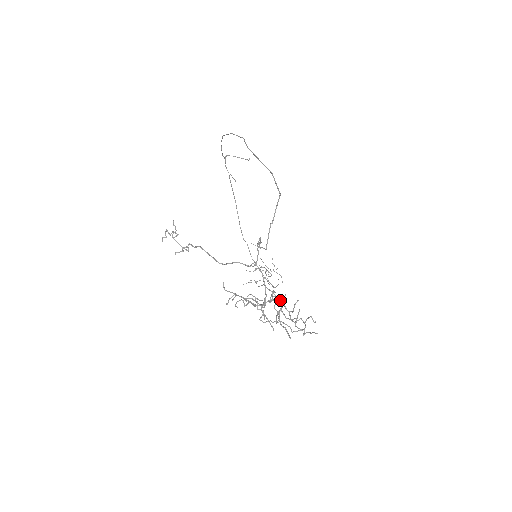
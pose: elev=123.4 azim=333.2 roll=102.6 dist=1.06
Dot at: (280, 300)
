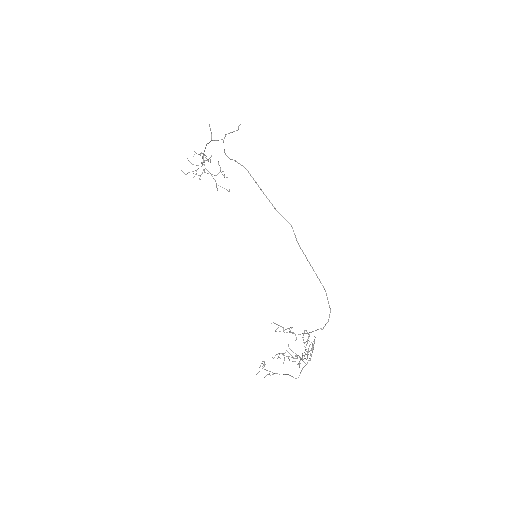
Dot at: occluded
